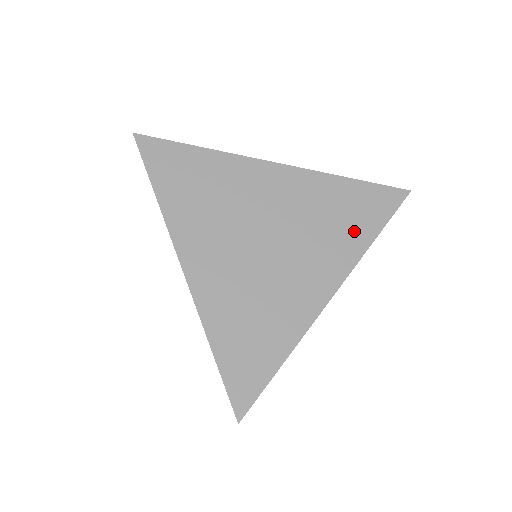
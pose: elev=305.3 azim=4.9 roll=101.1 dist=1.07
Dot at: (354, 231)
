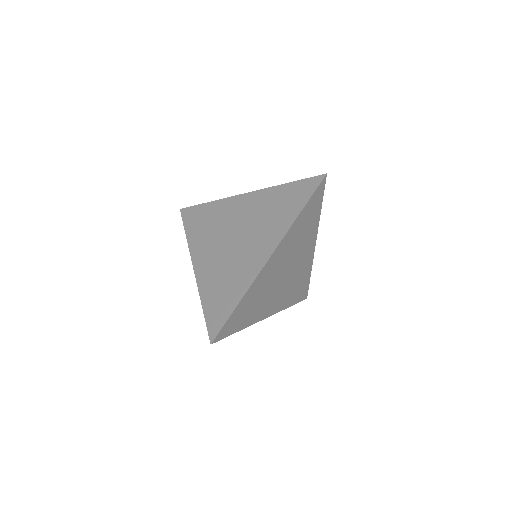
Dot at: (286, 214)
